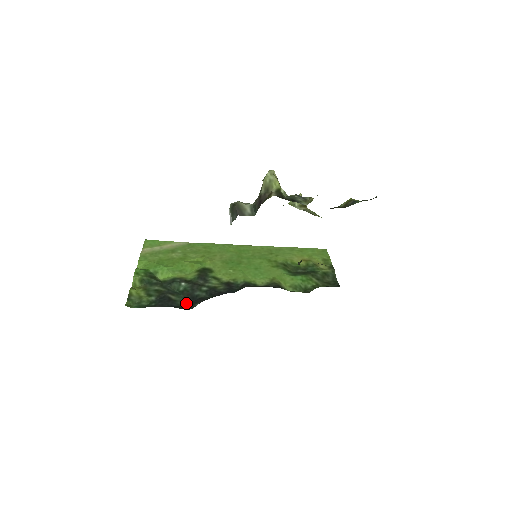
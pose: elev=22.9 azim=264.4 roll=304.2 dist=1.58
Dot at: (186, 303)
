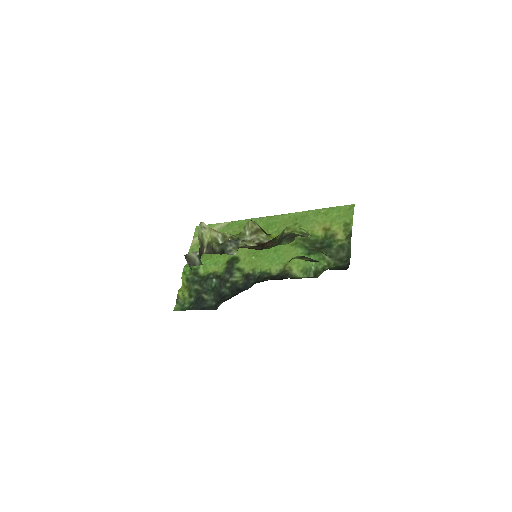
Dot at: (215, 301)
